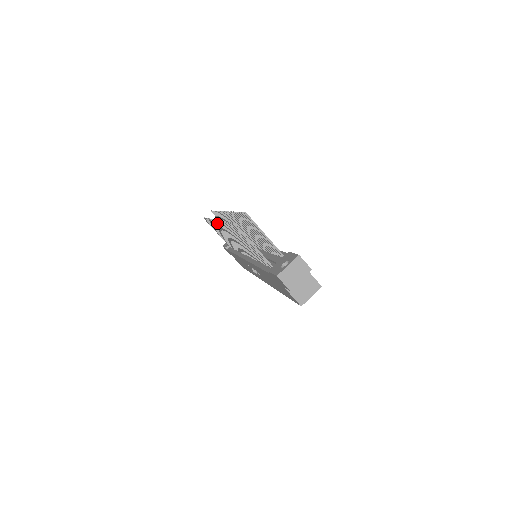
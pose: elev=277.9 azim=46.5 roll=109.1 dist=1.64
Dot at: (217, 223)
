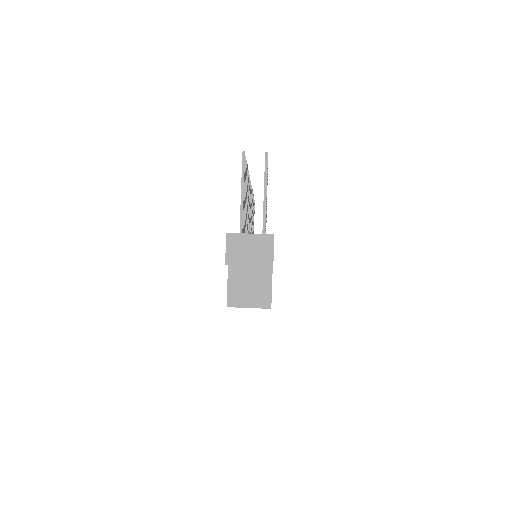
Dot at: occluded
